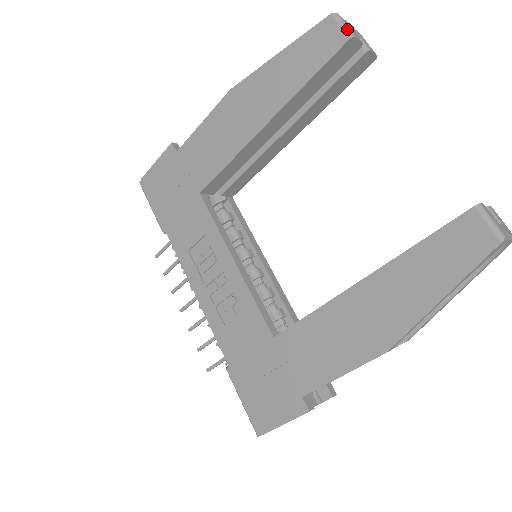
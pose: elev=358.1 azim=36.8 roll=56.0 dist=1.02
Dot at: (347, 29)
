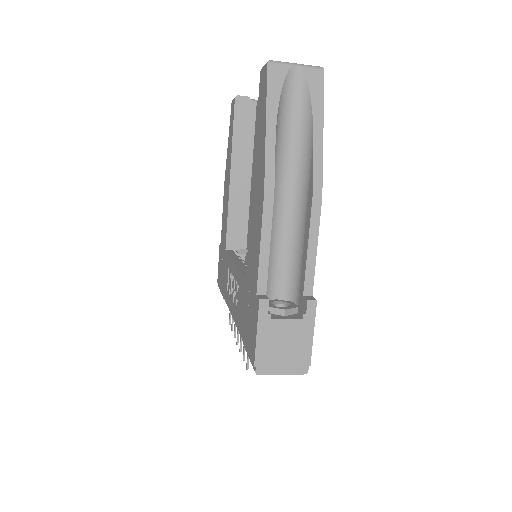
Dot at: (235, 97)
